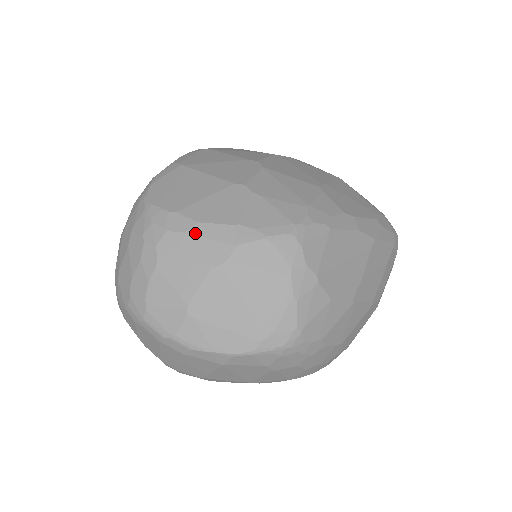
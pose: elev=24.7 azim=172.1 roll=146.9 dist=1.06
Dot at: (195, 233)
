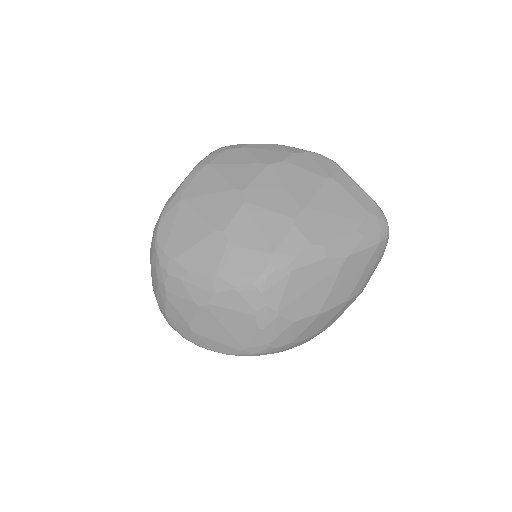
Dot at: (186, 280)
